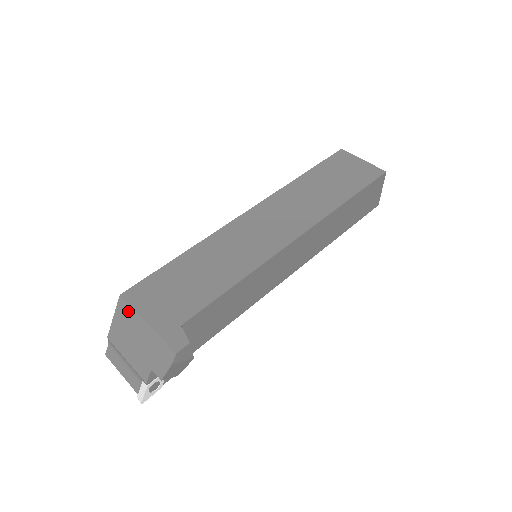
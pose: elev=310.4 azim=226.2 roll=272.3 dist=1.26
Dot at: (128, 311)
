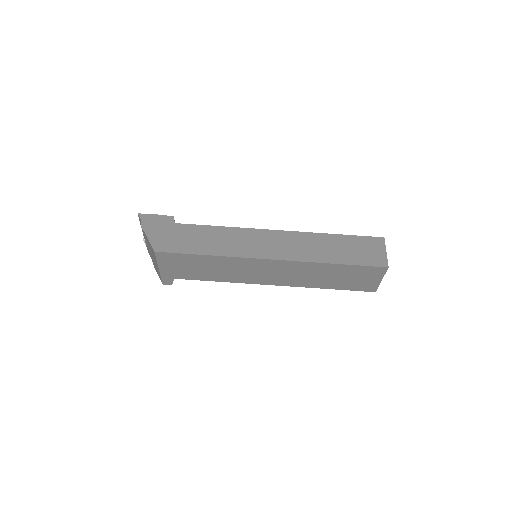
Dot at: (154, 256)
